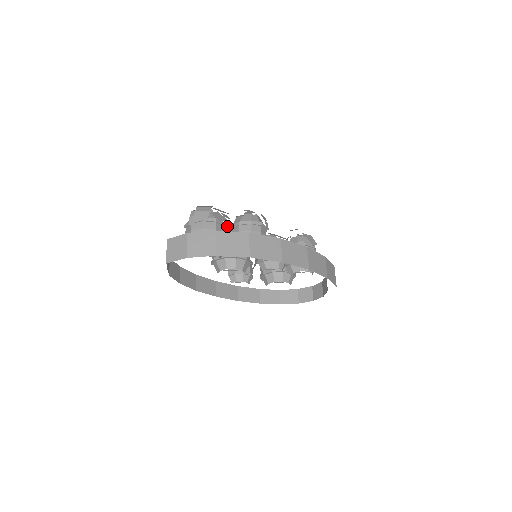
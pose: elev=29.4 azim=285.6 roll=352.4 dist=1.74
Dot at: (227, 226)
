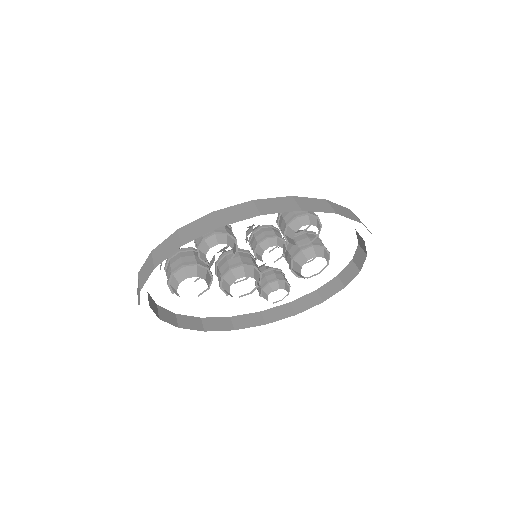
Dot at: occluded
